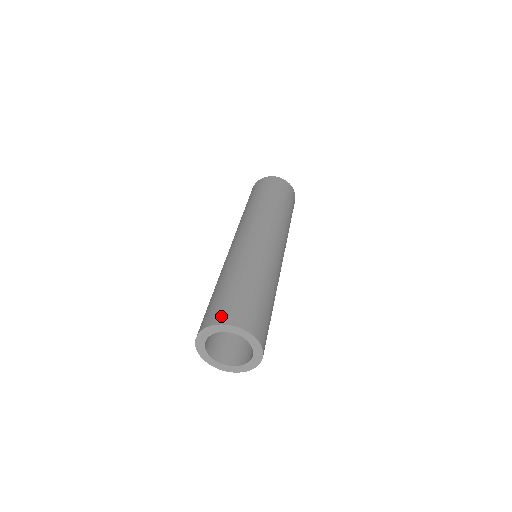
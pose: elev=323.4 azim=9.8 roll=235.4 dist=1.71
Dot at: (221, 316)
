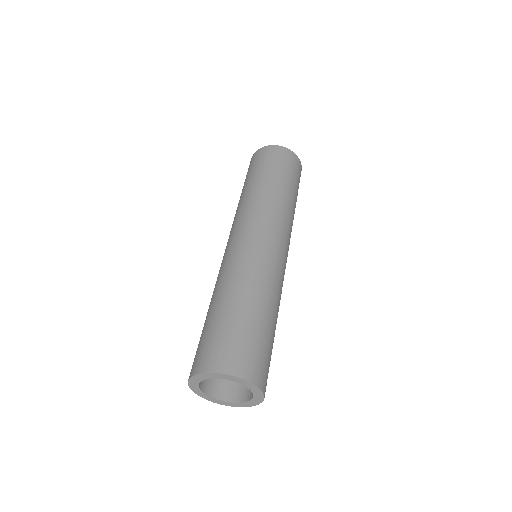
Dot at: (255, 371)
